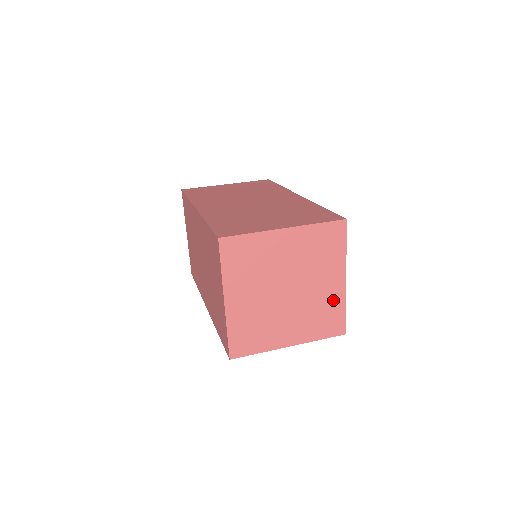
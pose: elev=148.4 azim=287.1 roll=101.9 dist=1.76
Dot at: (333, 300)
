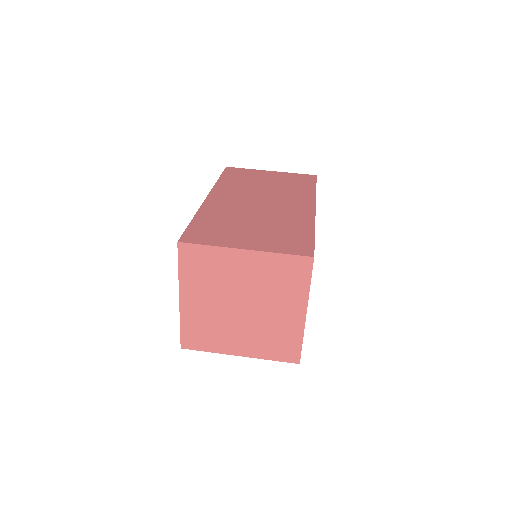
Dot at: (290, 329)
